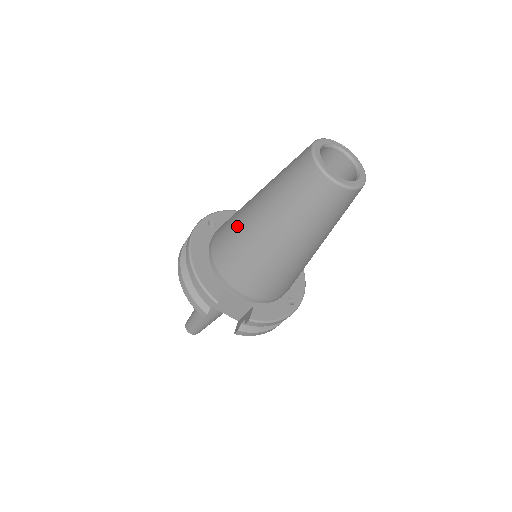
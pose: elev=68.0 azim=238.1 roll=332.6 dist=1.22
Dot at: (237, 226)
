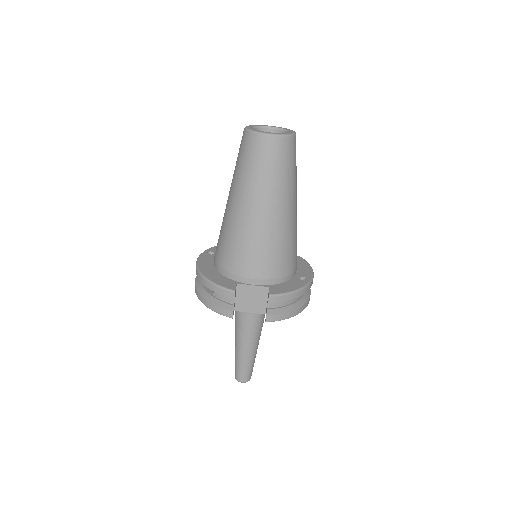
Dot at: (224, 225)
